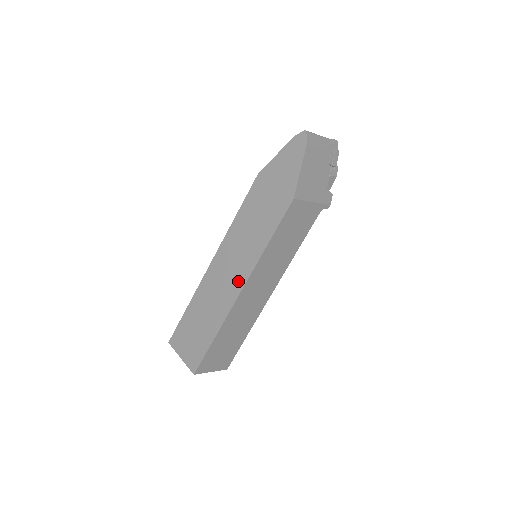
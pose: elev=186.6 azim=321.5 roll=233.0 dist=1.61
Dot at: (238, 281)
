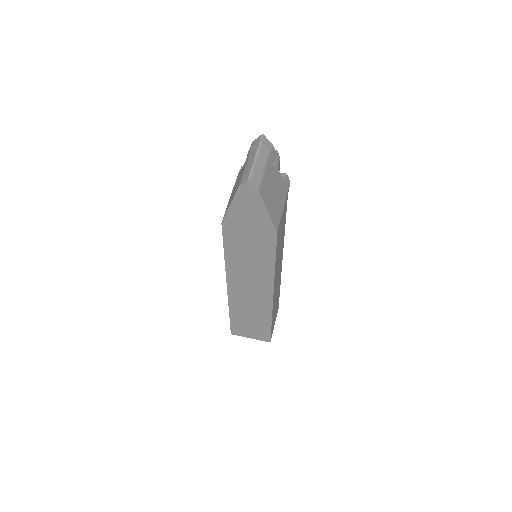
Dot at: (265, 292)
